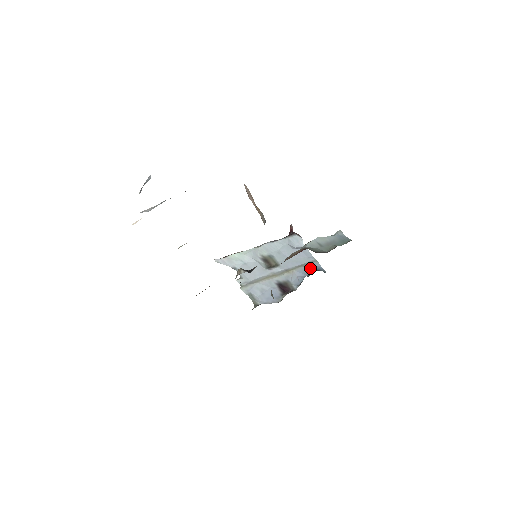
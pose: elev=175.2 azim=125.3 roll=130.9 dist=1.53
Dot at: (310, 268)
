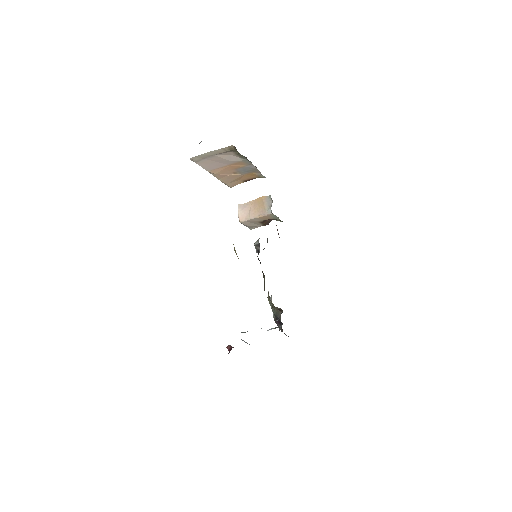
Dot at: occluded
